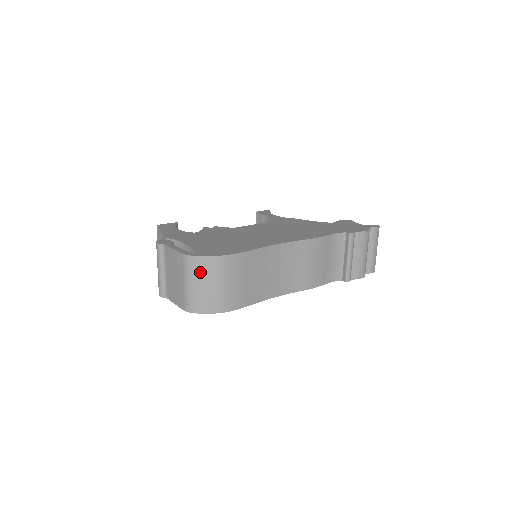
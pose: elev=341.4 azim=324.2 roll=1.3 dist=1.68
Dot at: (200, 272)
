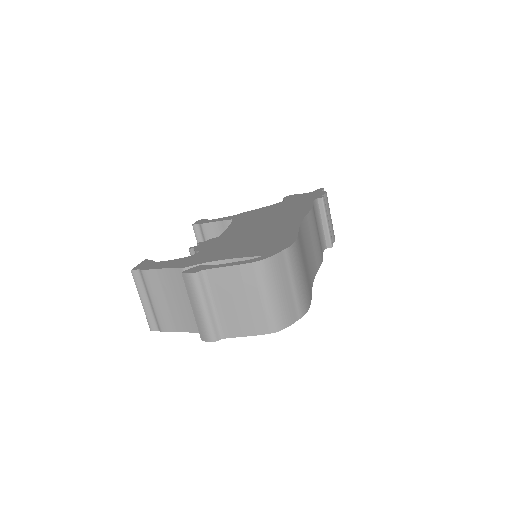
Dot at: (278, 275)
